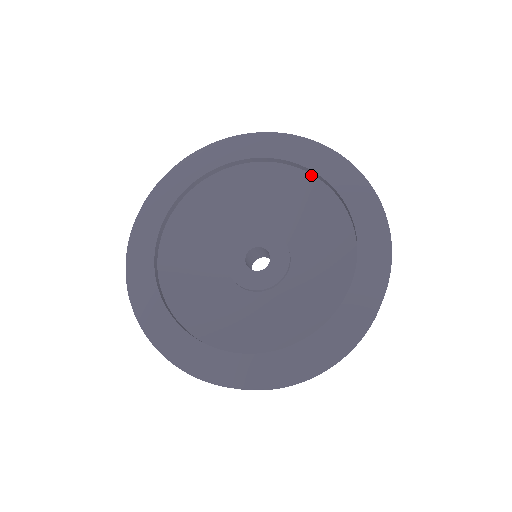
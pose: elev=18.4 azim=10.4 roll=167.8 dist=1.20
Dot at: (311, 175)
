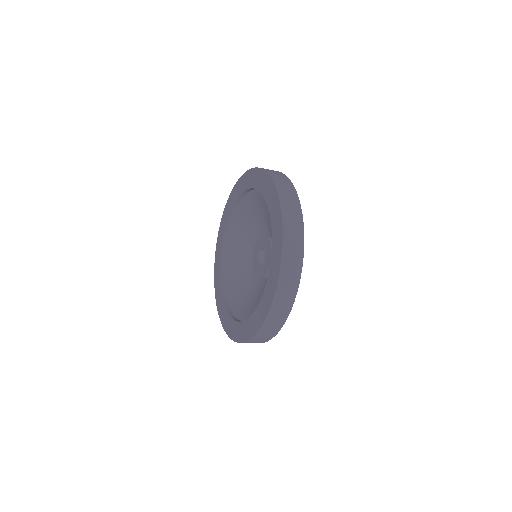
Dot at: occluded
